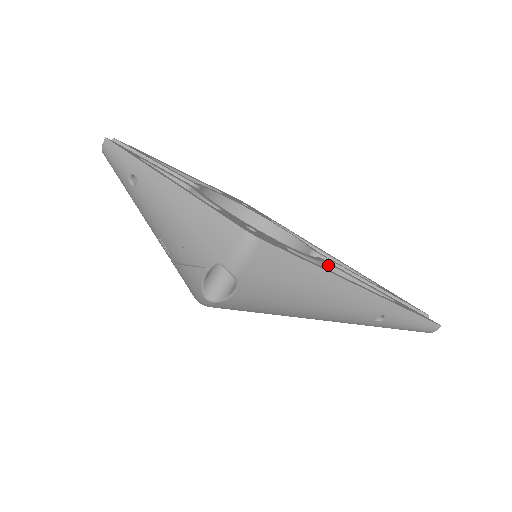
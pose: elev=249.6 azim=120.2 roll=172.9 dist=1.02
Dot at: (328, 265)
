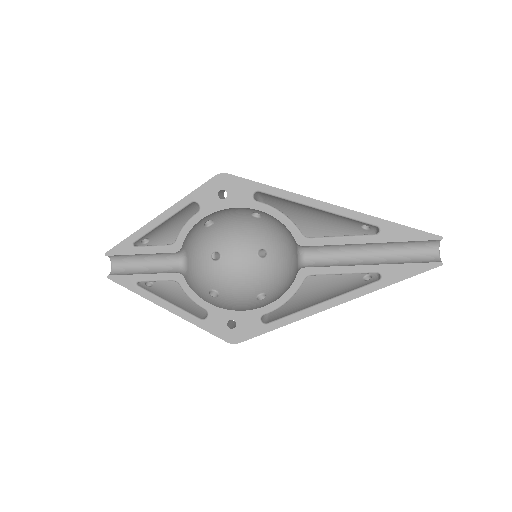
Dot at: occluded
